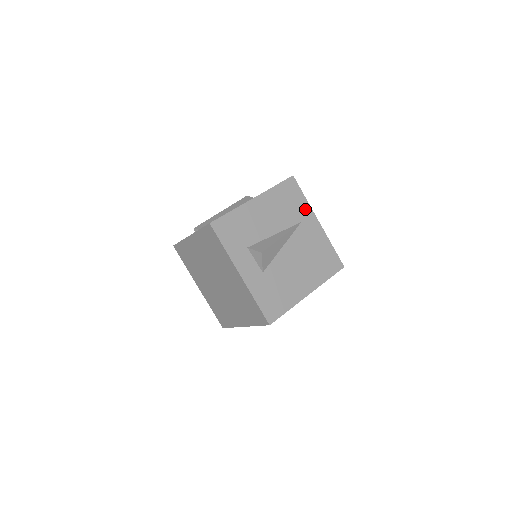
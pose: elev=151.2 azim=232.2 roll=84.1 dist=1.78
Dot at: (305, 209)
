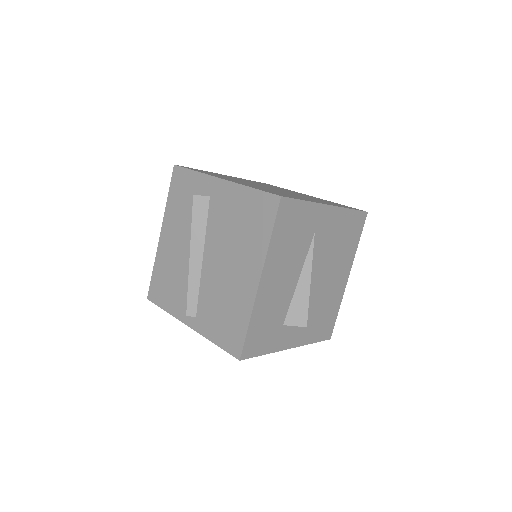
Dot at: (312, 214)
